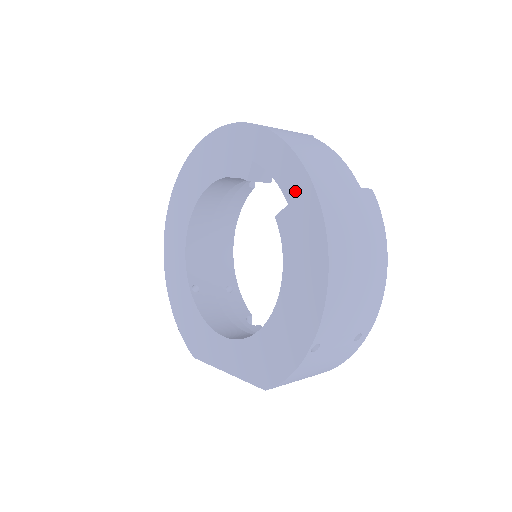
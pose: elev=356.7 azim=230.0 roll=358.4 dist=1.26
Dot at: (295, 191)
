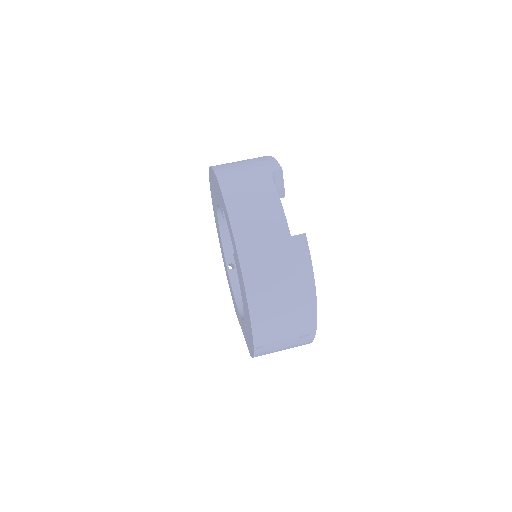
Dot at: (234, 246)
